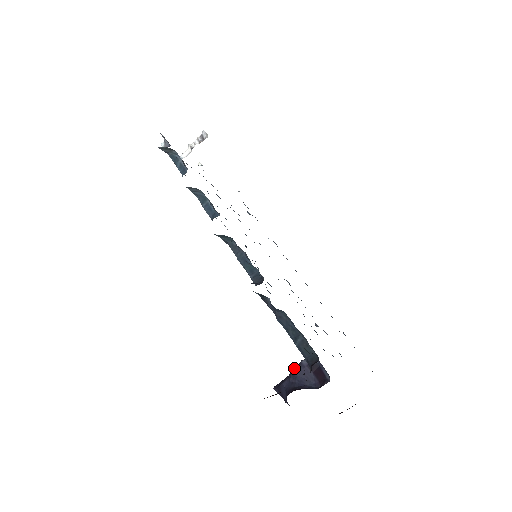
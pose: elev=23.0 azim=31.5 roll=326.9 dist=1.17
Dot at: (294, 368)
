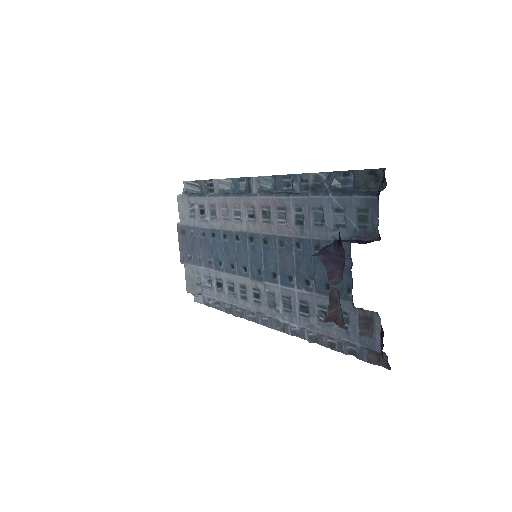
Dot at: occluded
